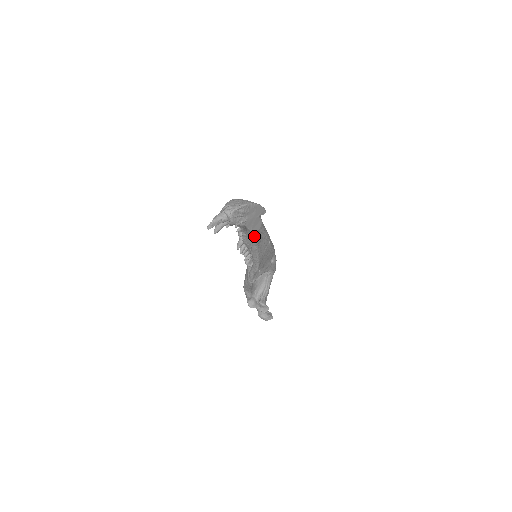
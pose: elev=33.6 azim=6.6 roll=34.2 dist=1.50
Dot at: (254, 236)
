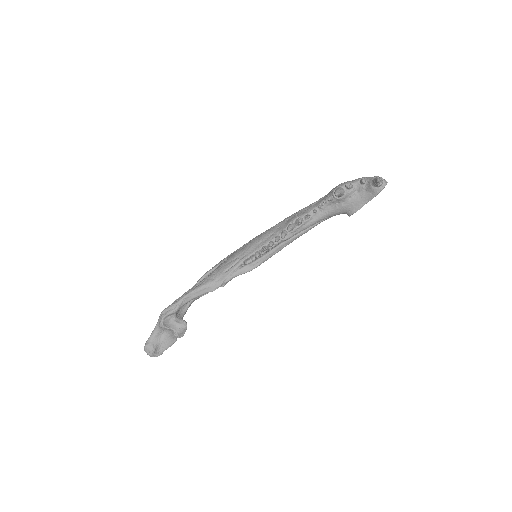
Dot at: (314, 226)
